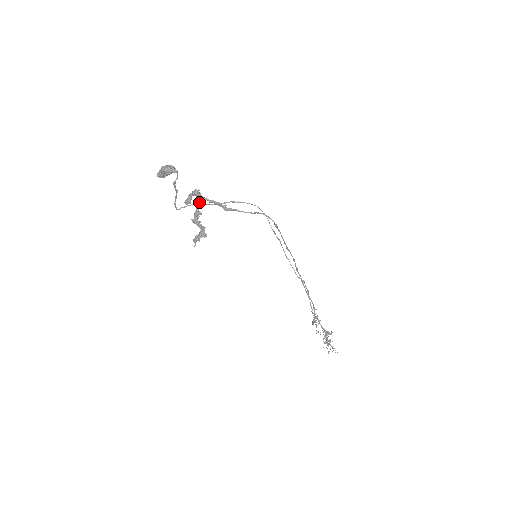
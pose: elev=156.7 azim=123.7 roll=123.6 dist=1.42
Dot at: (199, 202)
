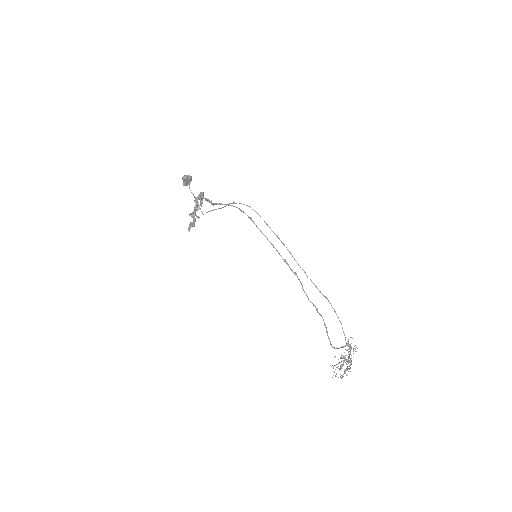
Dot at: (196, 199)
